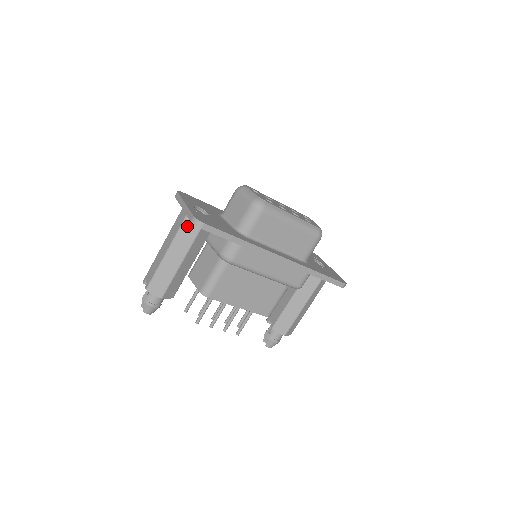
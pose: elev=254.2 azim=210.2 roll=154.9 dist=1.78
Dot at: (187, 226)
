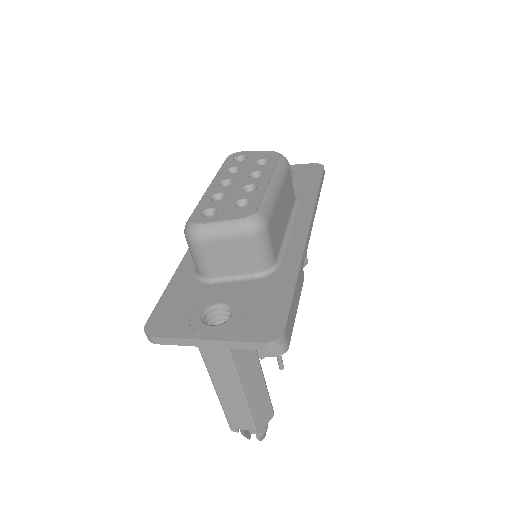
Dot at: (237, 350)
